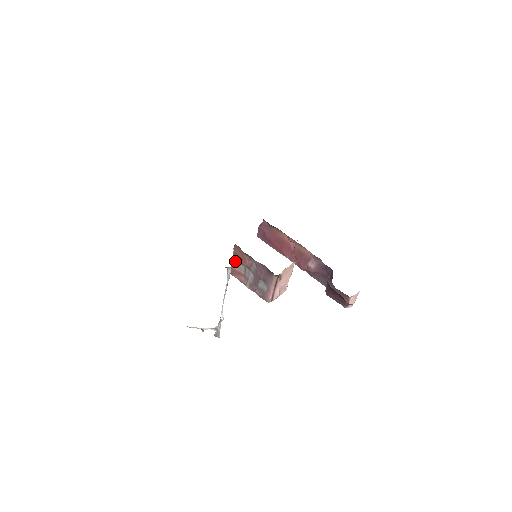
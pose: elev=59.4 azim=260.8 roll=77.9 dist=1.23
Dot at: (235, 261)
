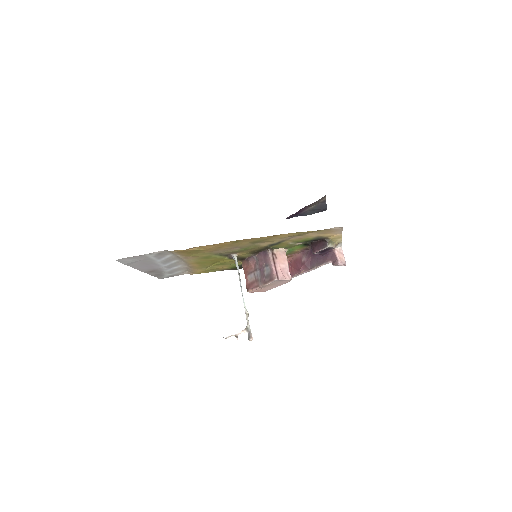
Dot at: (247, 276)
